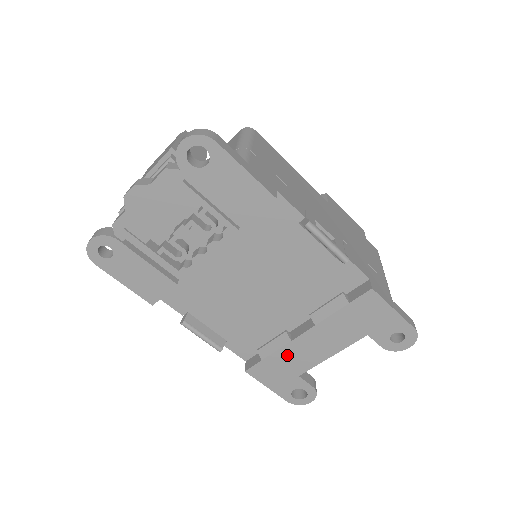
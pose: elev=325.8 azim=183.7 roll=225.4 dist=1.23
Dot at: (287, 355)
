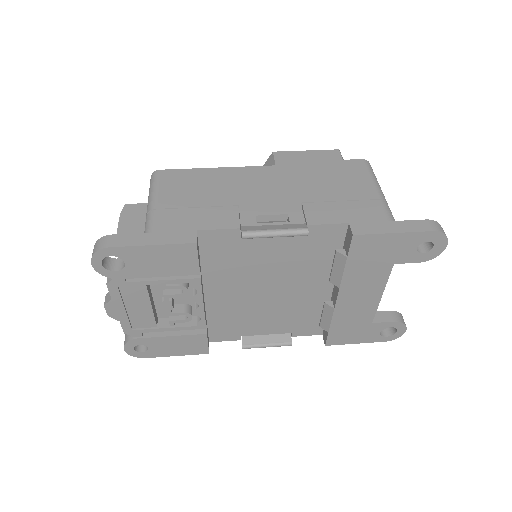
Dot at: (344, 318)
